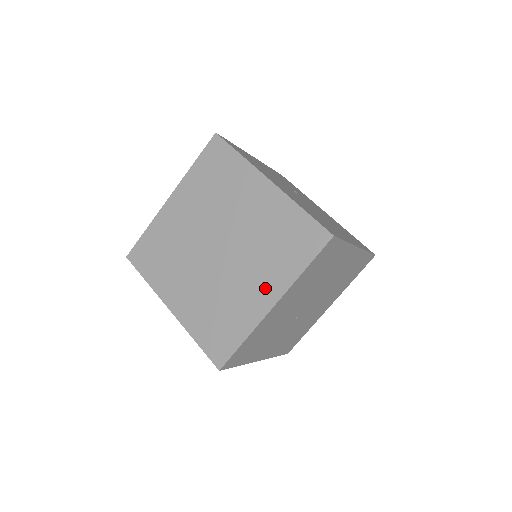
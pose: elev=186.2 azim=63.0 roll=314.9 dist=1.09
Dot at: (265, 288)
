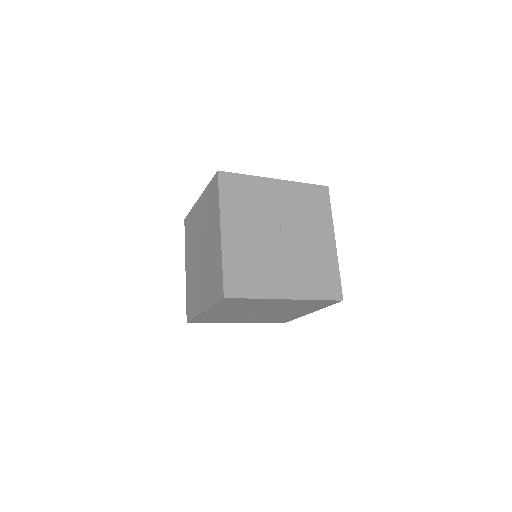
Dot at: (204, 298)
